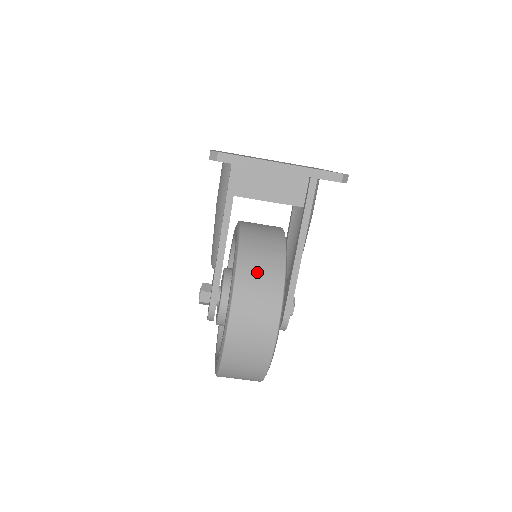
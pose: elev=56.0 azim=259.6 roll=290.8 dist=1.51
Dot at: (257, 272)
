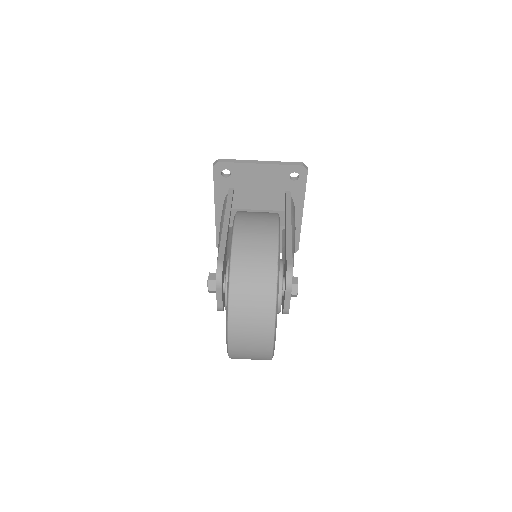
Dot at: occluded
